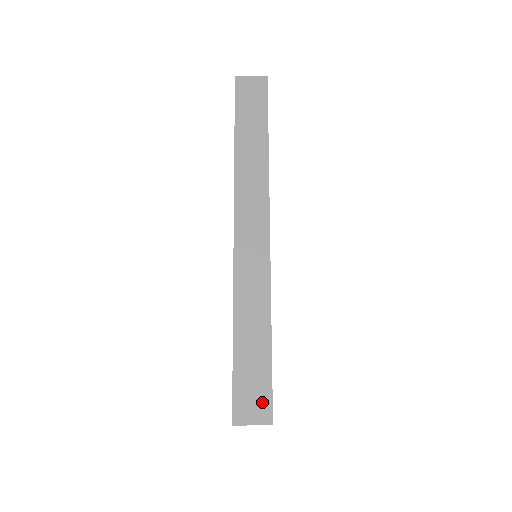
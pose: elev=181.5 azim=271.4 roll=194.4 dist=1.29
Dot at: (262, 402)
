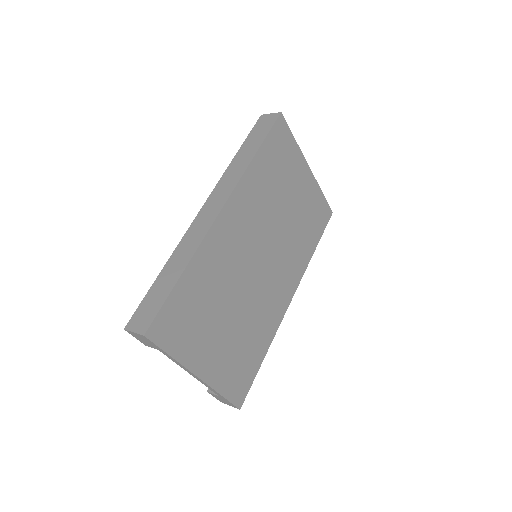
Dot at: (148, 318)
